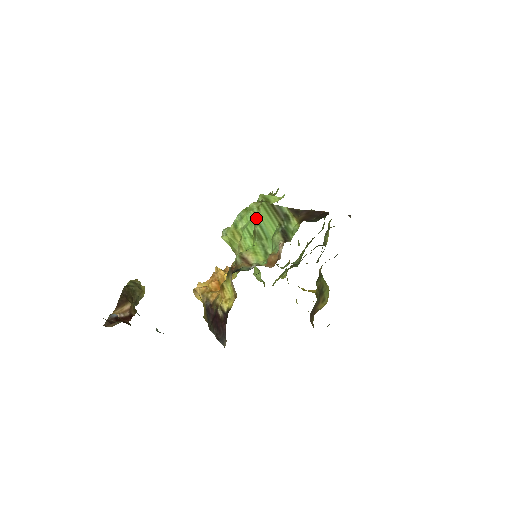
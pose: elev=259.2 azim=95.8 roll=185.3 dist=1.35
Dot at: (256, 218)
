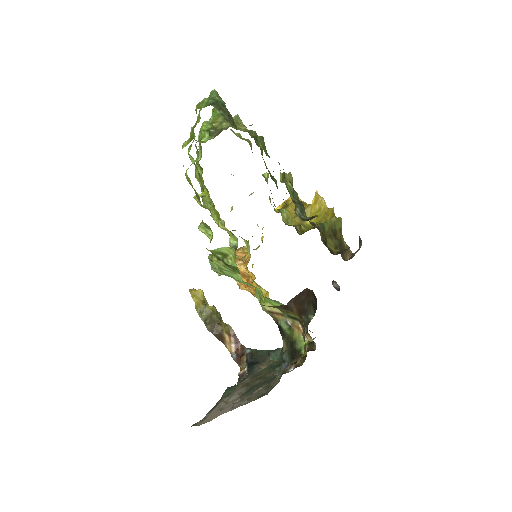
Dot at: (236, 275)
